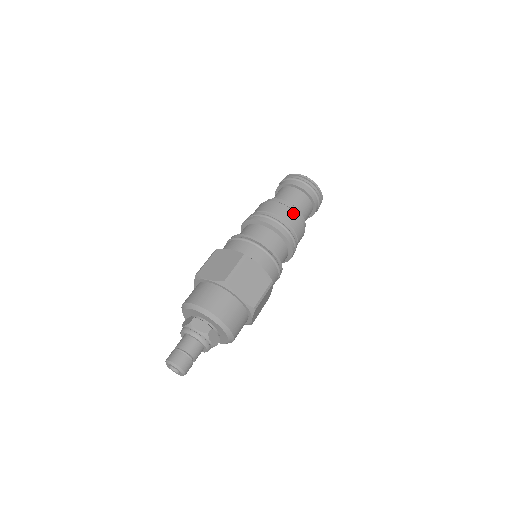
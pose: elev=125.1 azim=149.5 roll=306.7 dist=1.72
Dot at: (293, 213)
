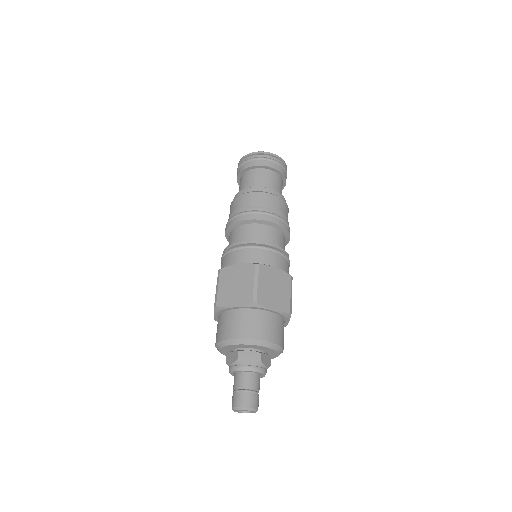
Dot at: (273, 197)
